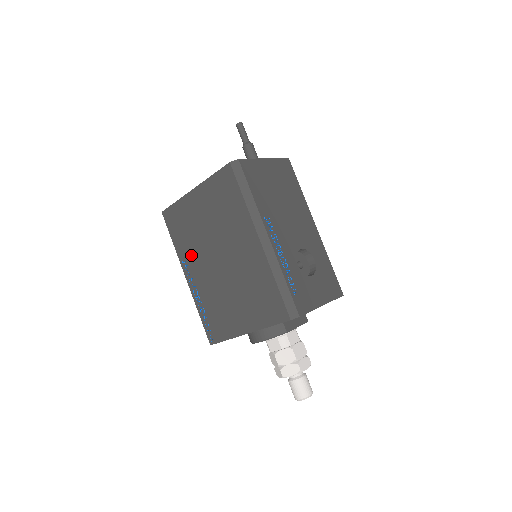
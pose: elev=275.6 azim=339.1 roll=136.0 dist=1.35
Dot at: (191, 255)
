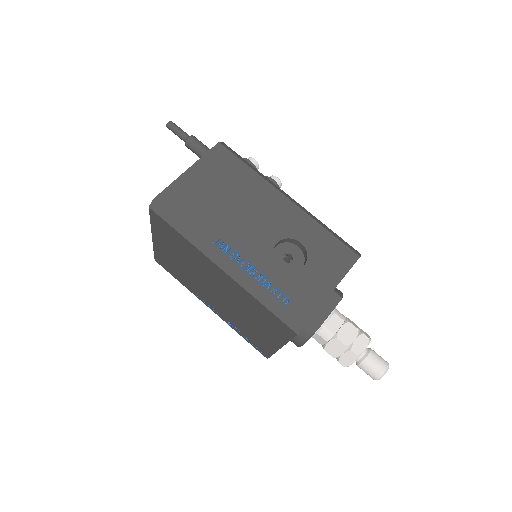
Dot at: (197, 291)
